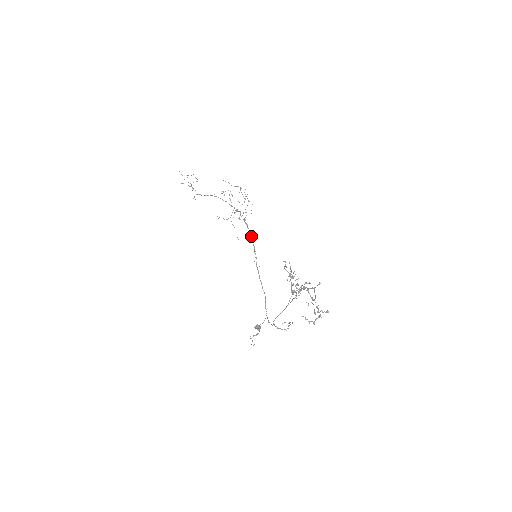
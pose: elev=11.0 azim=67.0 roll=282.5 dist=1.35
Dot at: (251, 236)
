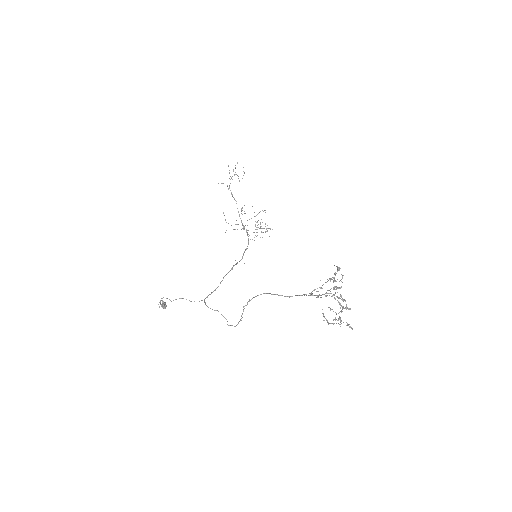
Dot at: occluded
